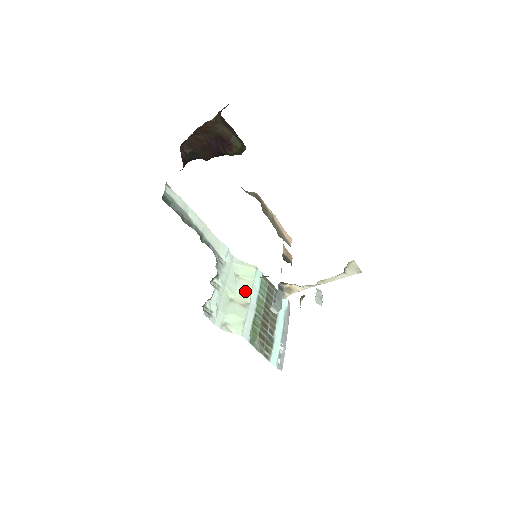
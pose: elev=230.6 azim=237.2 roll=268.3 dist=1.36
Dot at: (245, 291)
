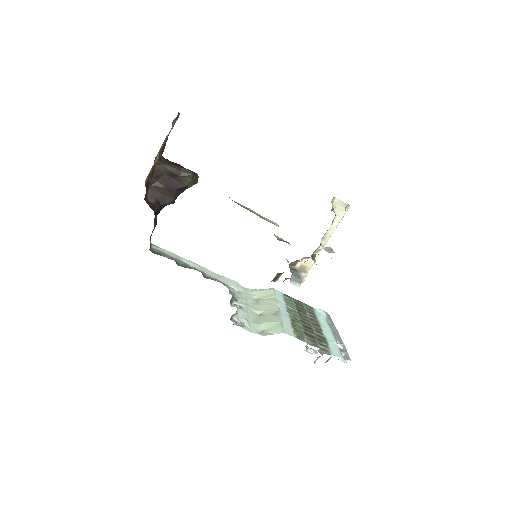
Dot at: (270, 305)
